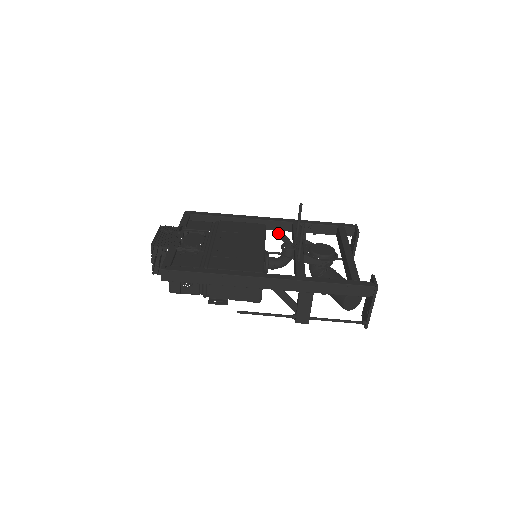
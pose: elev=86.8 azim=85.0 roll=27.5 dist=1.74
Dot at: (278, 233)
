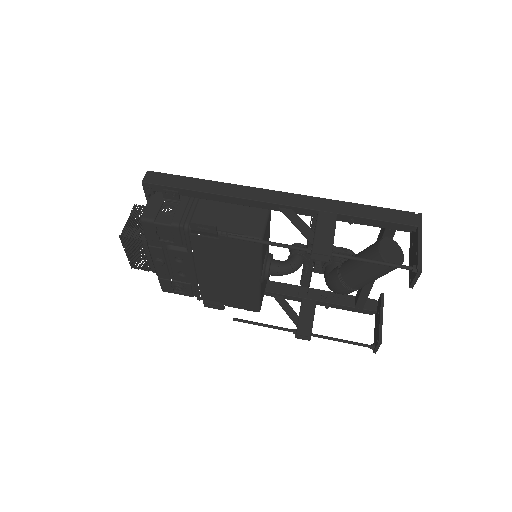
Dot at: (280, 300)
